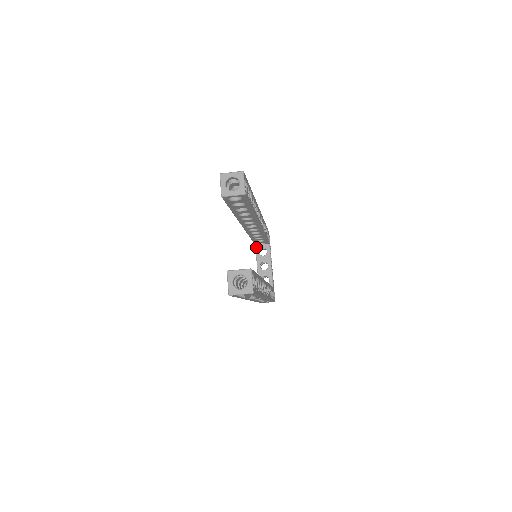
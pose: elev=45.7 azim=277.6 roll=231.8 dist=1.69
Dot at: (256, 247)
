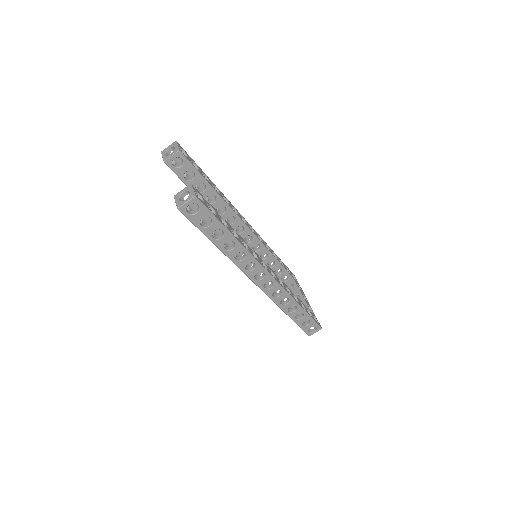
Dot at: occluded
